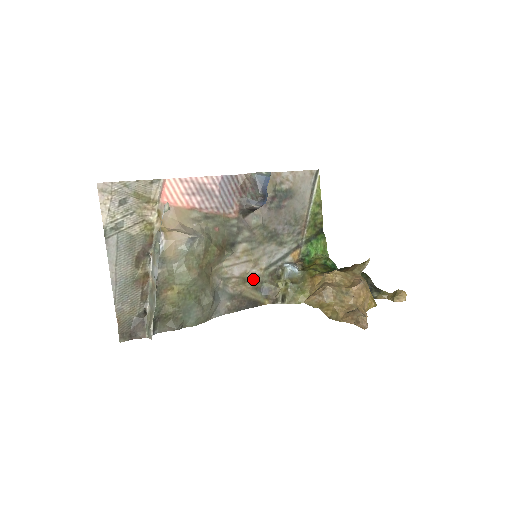
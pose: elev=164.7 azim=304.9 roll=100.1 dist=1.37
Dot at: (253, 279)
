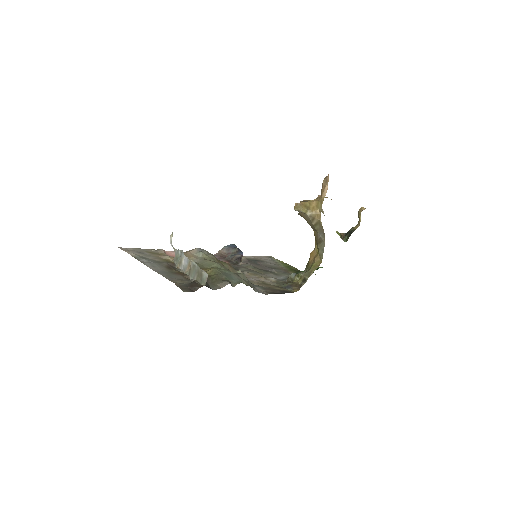
Dot at: (272, 284)
